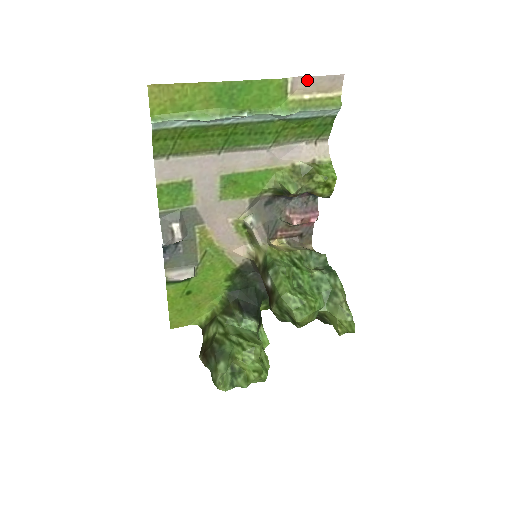
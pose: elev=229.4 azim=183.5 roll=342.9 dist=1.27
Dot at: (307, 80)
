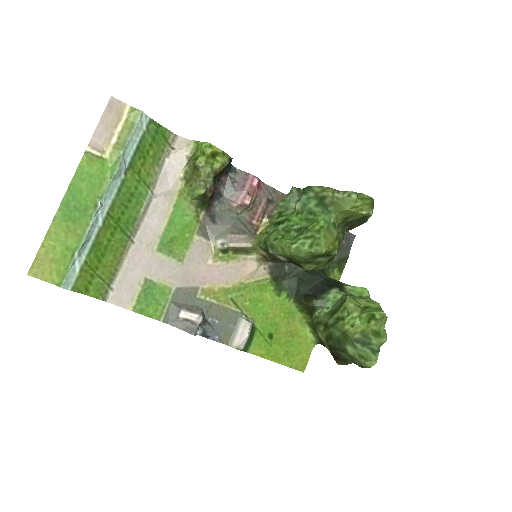
Dot at: (98, 133)
